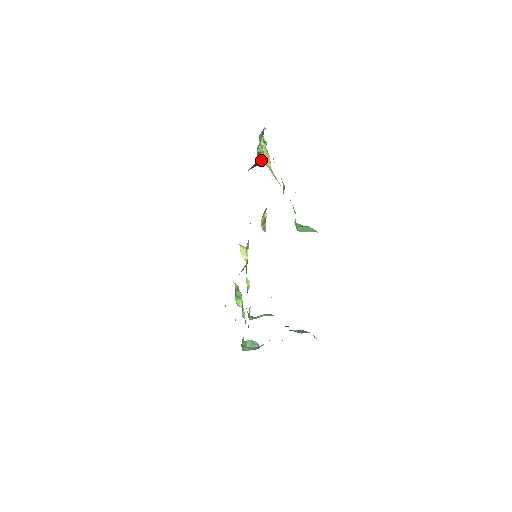
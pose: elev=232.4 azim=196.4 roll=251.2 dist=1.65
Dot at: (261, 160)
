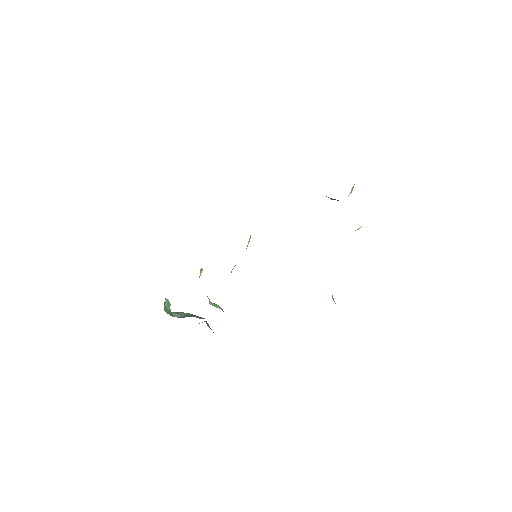
Dot at: occluded
